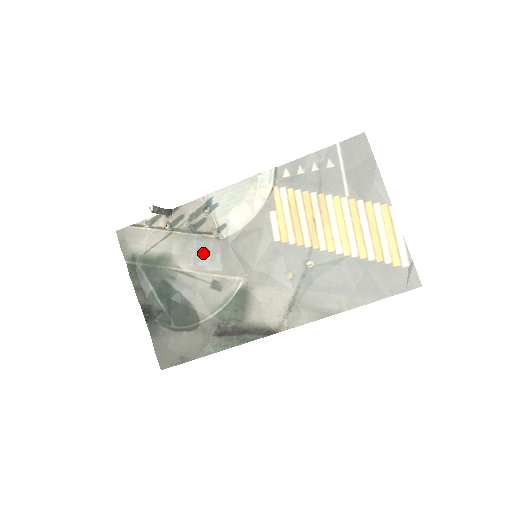
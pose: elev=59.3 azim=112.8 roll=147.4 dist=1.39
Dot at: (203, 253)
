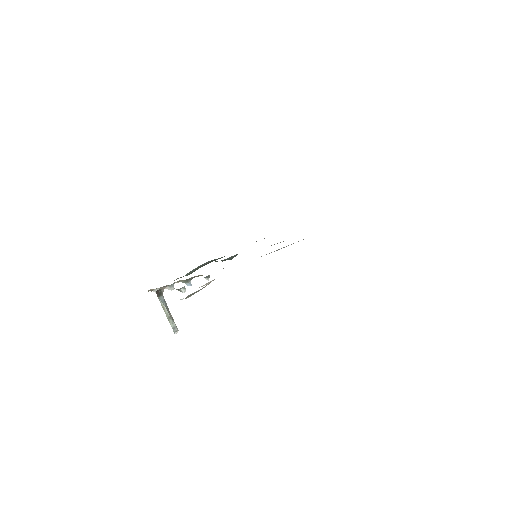
Dot at: occluded
